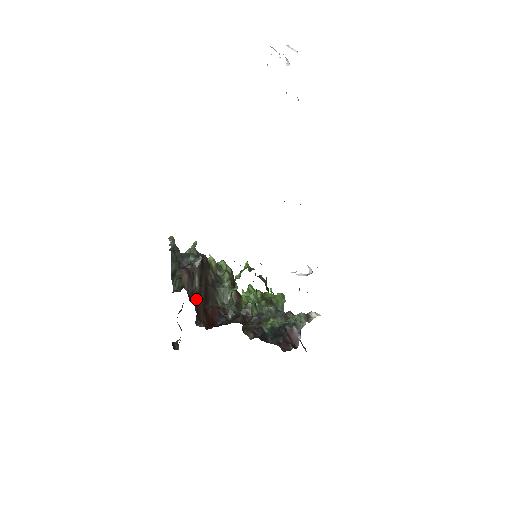
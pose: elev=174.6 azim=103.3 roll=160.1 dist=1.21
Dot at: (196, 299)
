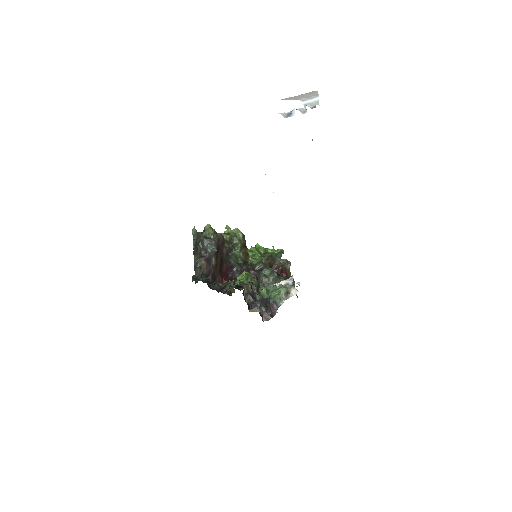
Dot at: (213, 273)
